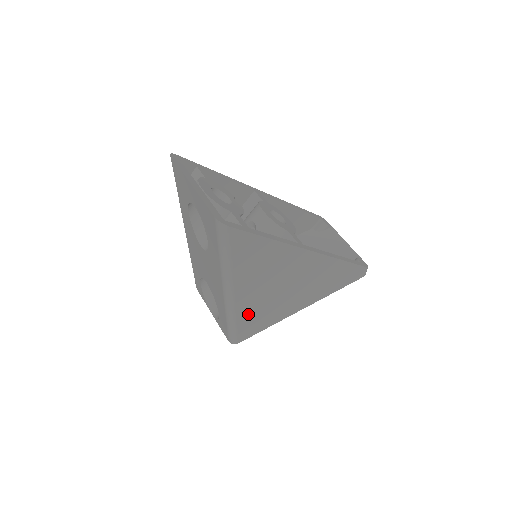
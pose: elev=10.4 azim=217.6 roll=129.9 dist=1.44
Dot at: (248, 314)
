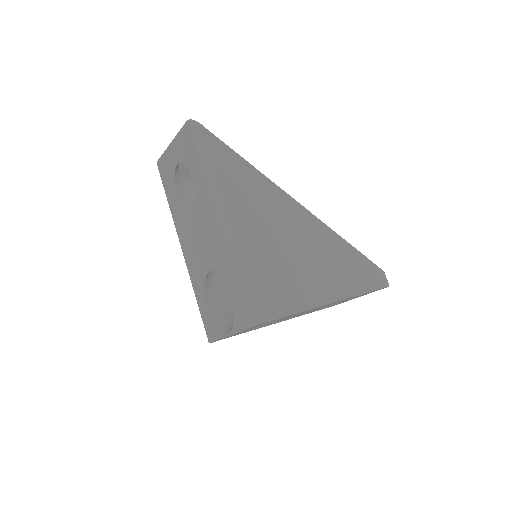
Dot at: (258, 265)
